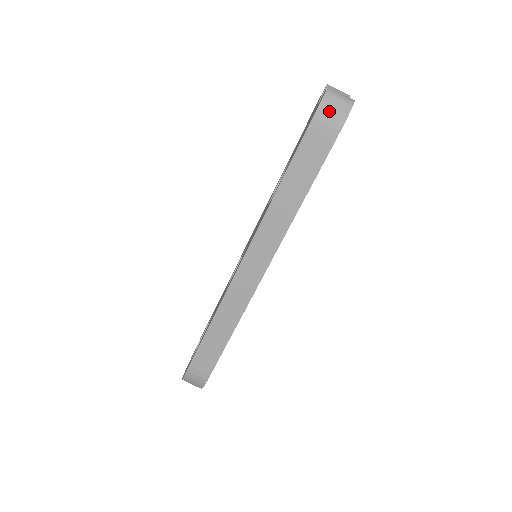
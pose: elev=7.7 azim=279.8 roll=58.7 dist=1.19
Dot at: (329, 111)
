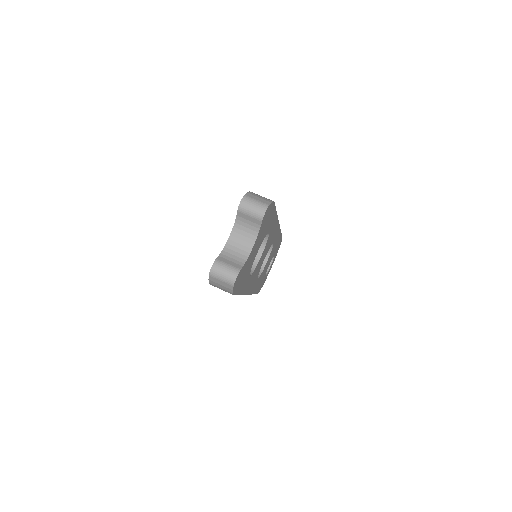
Dot at: (218, 285)
